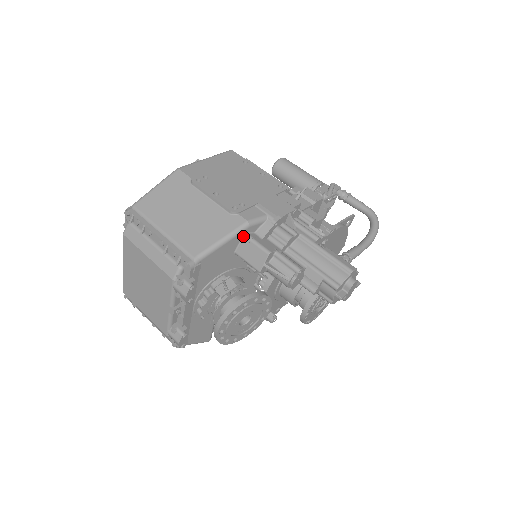
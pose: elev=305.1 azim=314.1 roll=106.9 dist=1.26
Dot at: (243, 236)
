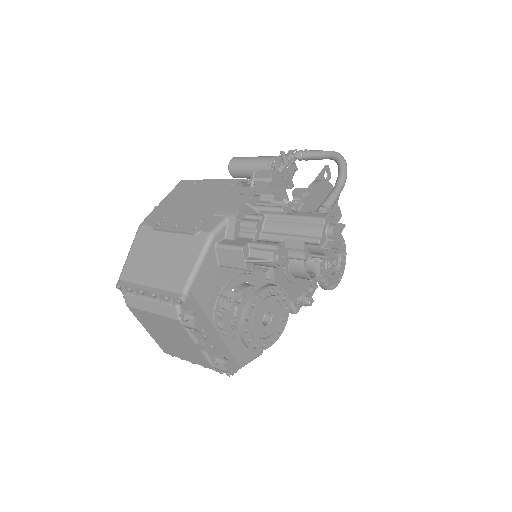
Dot at: (215, 248)
